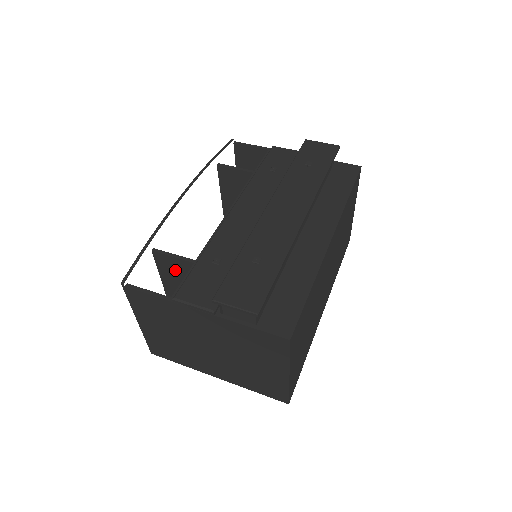
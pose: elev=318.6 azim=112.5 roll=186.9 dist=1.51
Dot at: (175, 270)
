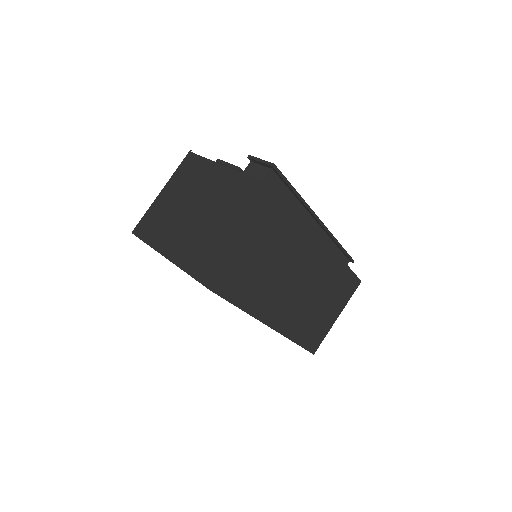
Dot at: occluded
